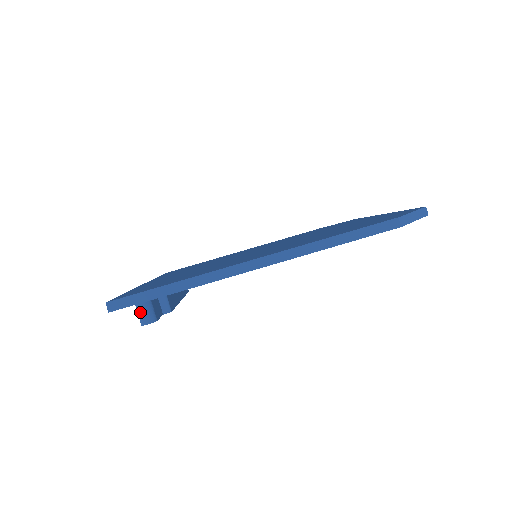
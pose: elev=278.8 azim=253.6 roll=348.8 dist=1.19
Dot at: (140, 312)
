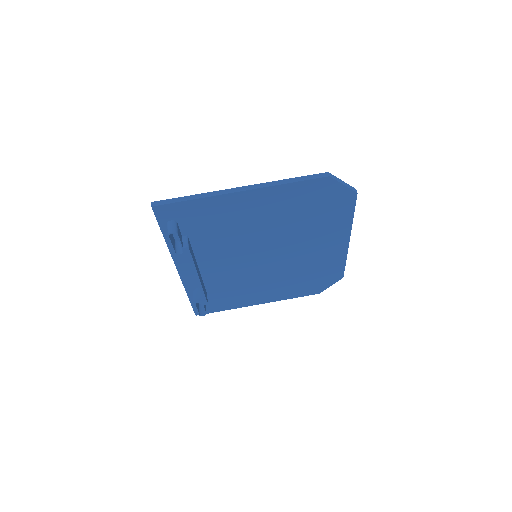
Dot at: (169, 227)
